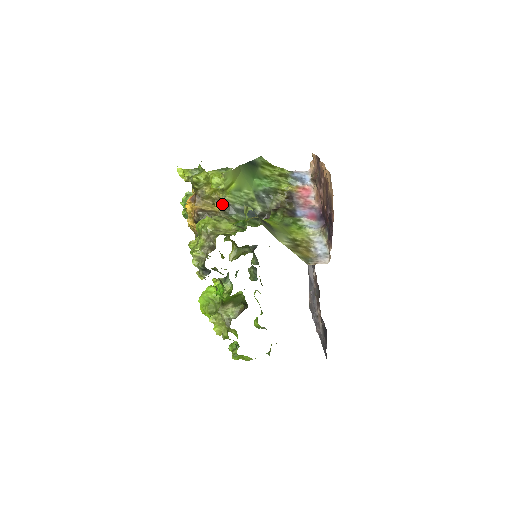
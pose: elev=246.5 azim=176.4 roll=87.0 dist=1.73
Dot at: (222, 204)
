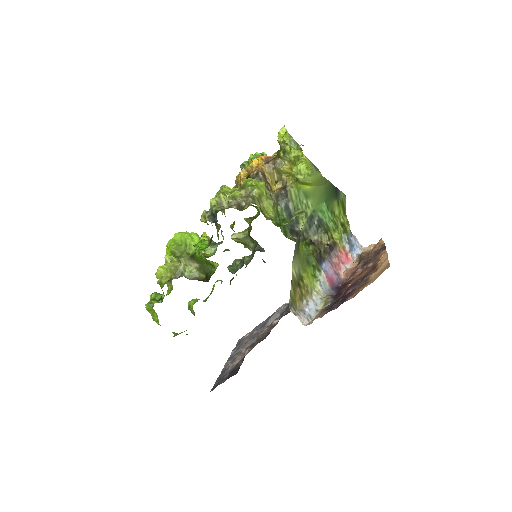
Dot at: (283, 189)
